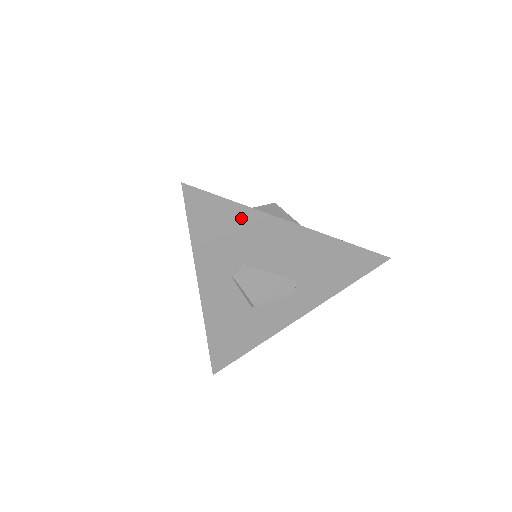
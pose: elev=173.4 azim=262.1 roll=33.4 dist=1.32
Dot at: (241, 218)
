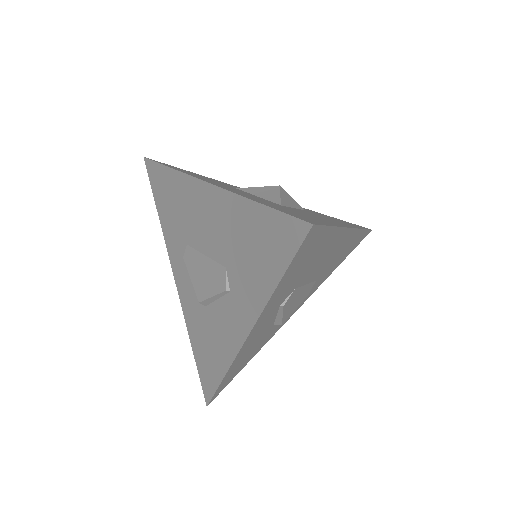
Dot at: (325, 242)
